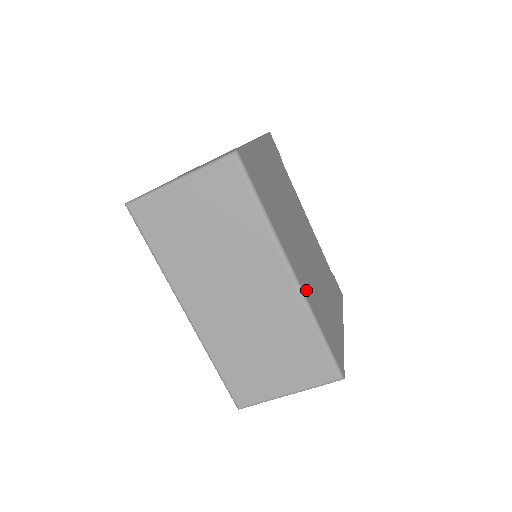
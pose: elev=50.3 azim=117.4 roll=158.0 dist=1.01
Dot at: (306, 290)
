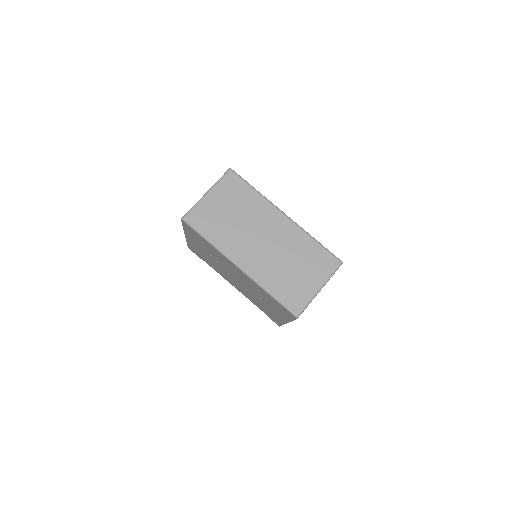
Dot at: occluded
